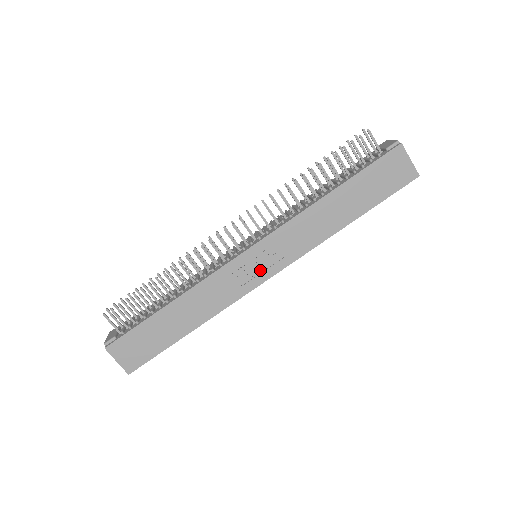
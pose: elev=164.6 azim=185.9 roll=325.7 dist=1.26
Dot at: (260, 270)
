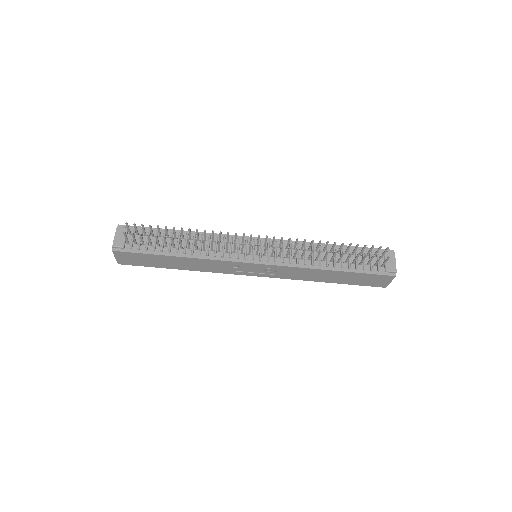
Dot at: (252, 272)
